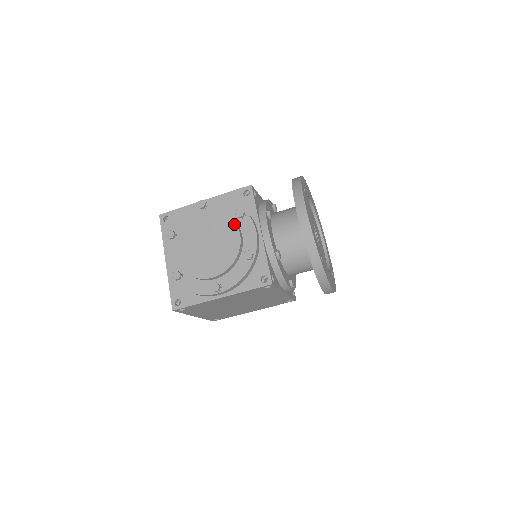
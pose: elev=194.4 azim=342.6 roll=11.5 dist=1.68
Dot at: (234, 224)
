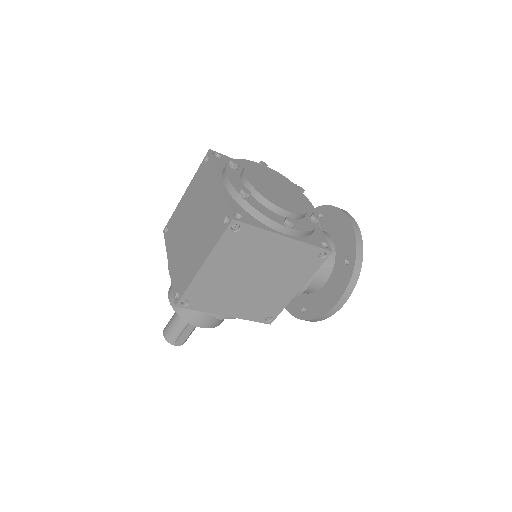
Dot at: (300, 191)
